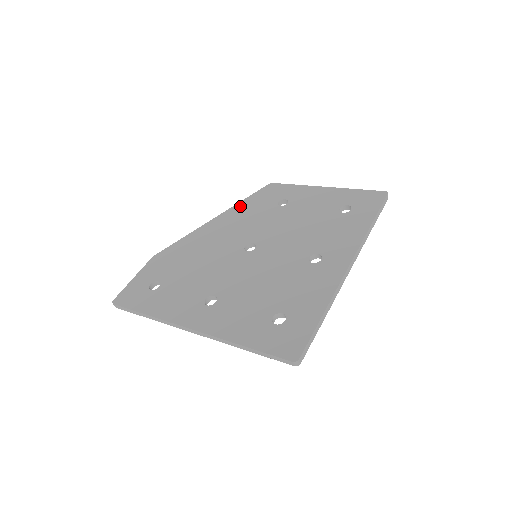
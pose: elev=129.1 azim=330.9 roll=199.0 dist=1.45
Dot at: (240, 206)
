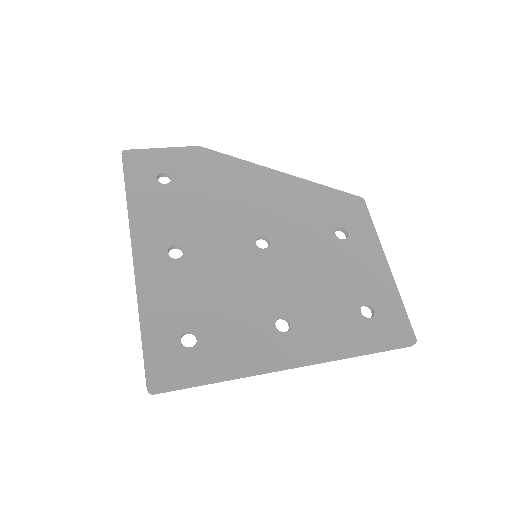
Dot at: (313, 188)
